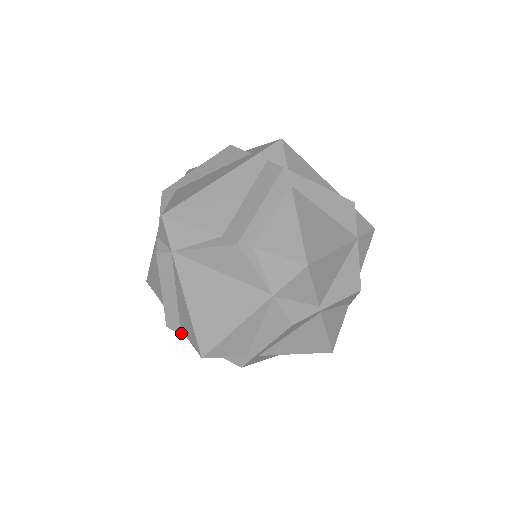
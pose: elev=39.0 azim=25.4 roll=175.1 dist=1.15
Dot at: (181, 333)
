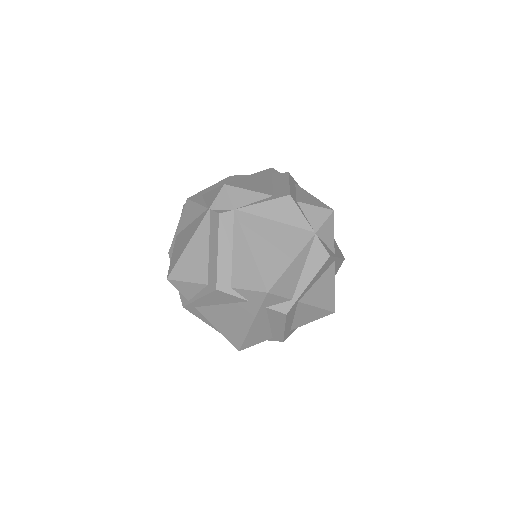
Dot at: (231, 293)
